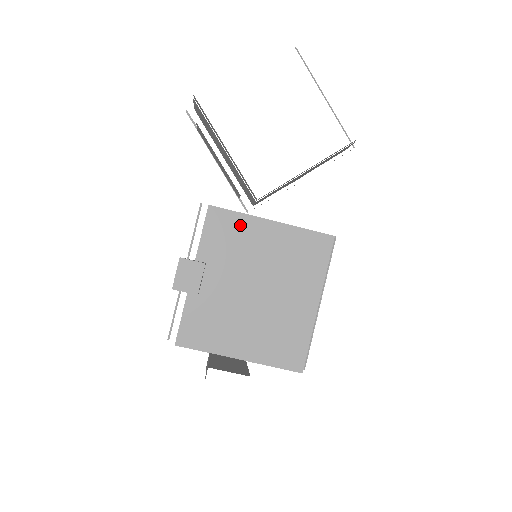
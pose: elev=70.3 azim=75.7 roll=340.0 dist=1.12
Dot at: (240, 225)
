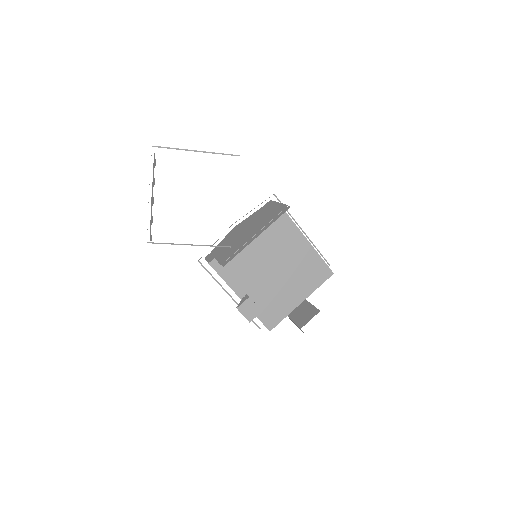
Dot at: occluded
